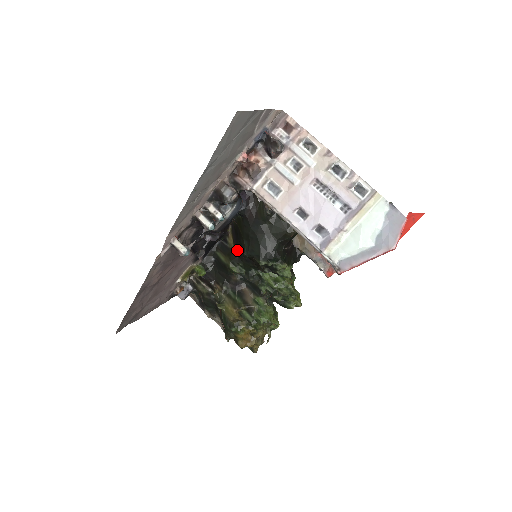
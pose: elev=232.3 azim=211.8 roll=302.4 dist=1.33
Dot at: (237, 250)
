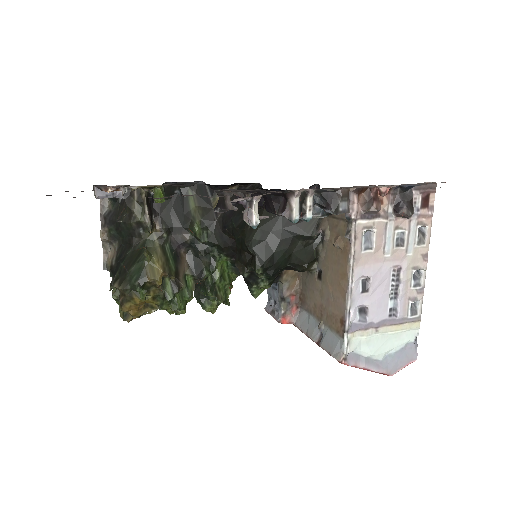
Dot at: (223, 217)
